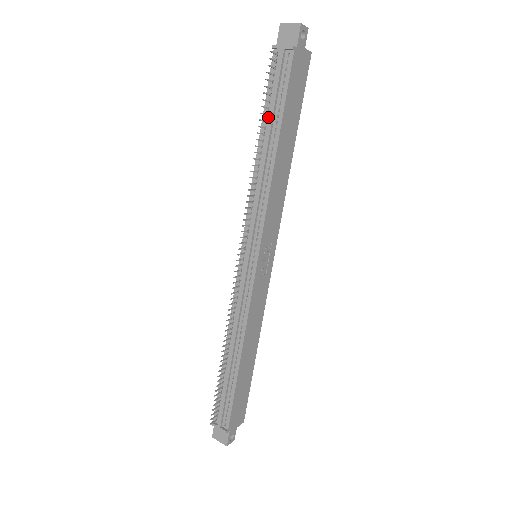
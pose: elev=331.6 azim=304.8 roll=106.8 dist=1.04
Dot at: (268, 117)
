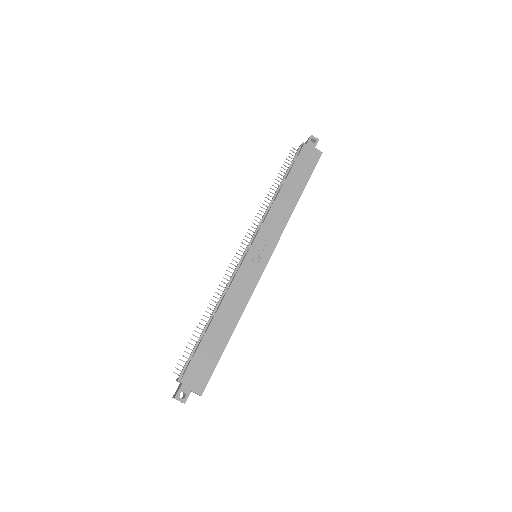
Dot at: occluded
